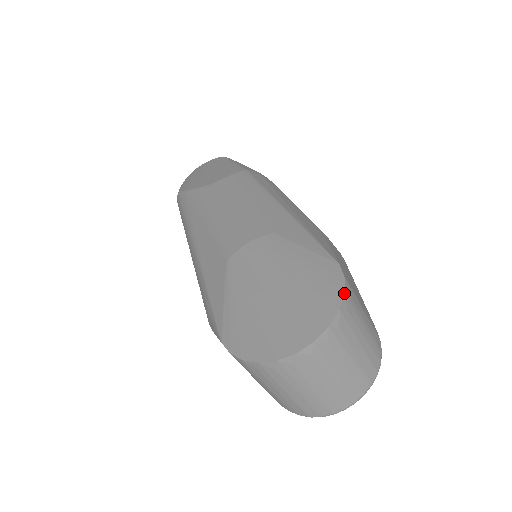
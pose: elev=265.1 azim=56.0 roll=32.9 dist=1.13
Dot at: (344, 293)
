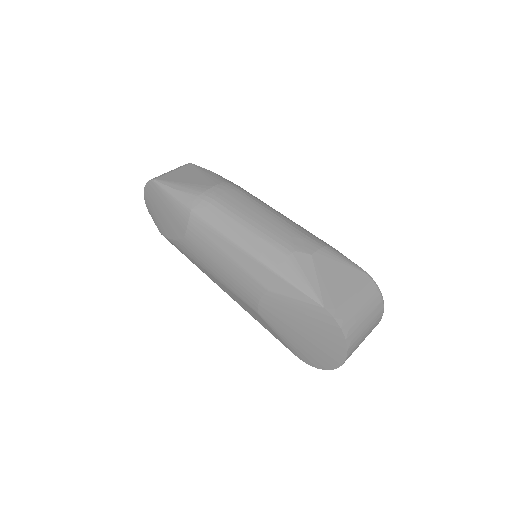
Dot at: (341, 329)
